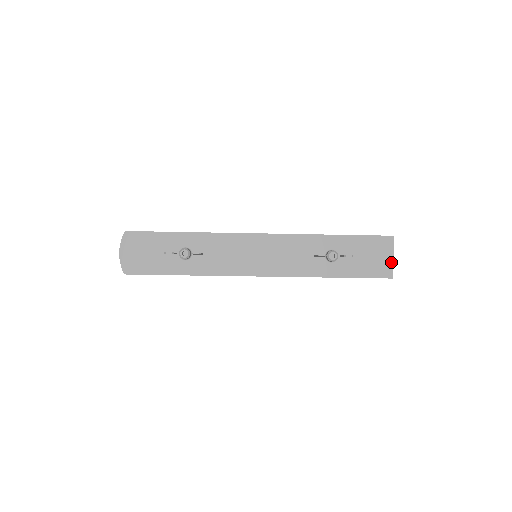
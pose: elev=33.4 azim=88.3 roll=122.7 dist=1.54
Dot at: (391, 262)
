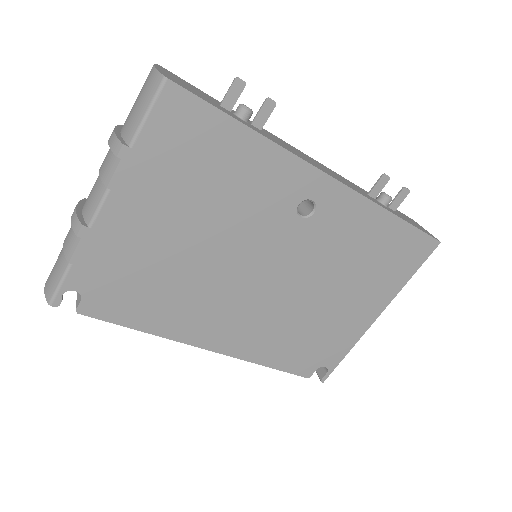
Dot at: (428, 232)
